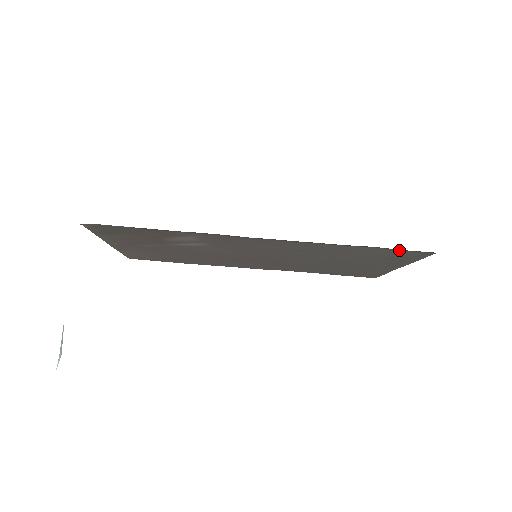
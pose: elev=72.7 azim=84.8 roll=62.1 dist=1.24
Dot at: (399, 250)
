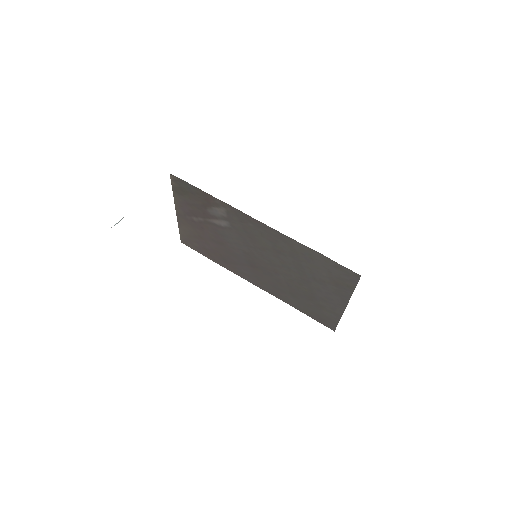
Dot at: (338, 264)
